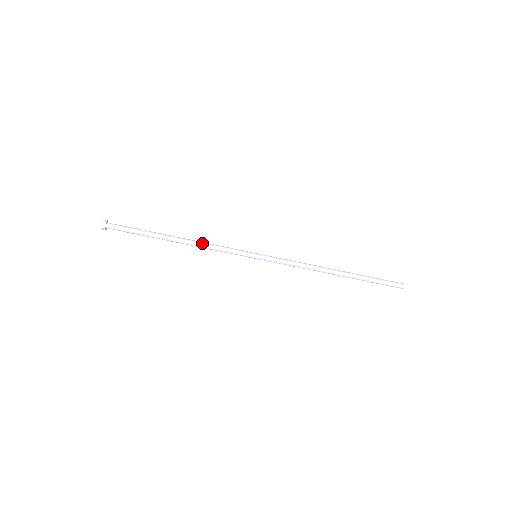
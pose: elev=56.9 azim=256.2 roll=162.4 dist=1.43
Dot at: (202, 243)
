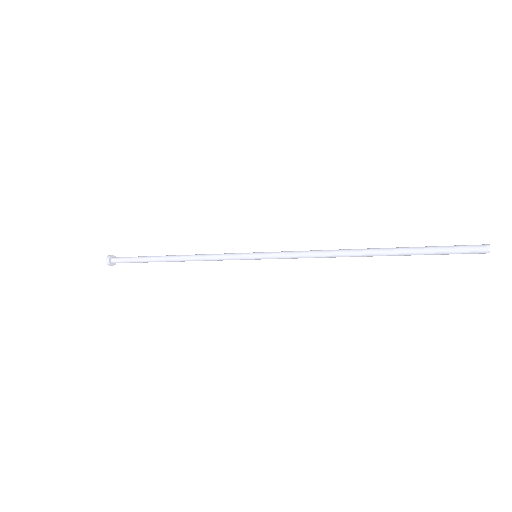
Dot at: (195, 260)
